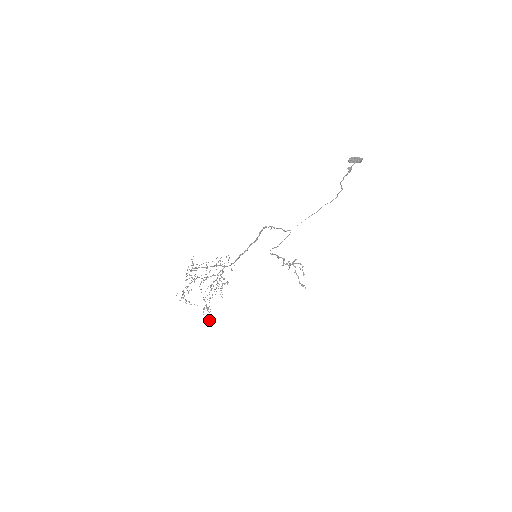
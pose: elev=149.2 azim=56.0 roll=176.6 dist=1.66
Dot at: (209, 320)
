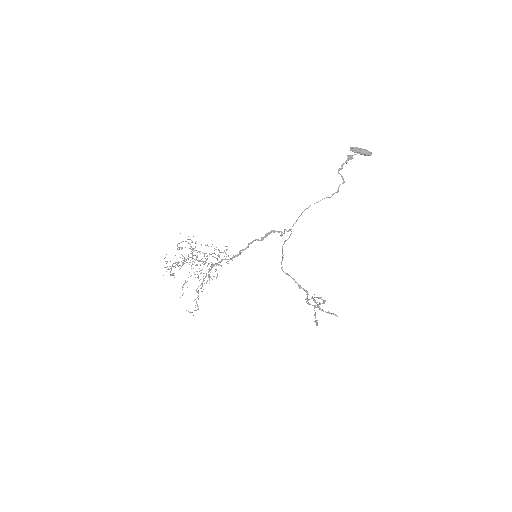
Dot at: occluded
